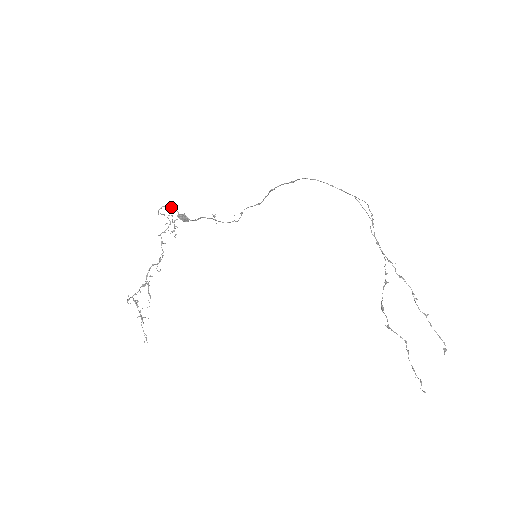
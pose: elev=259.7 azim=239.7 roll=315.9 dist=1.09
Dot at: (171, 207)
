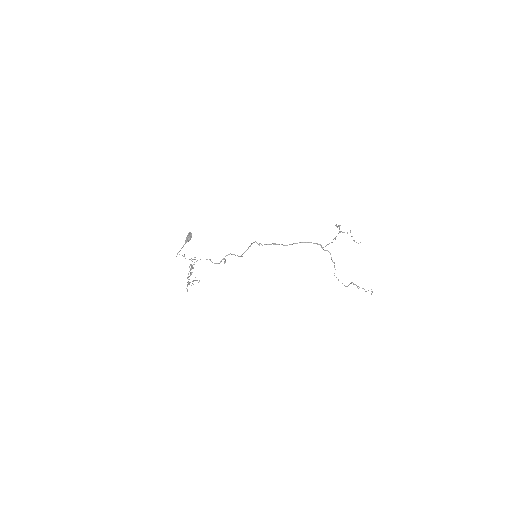
Dot at: occluded
